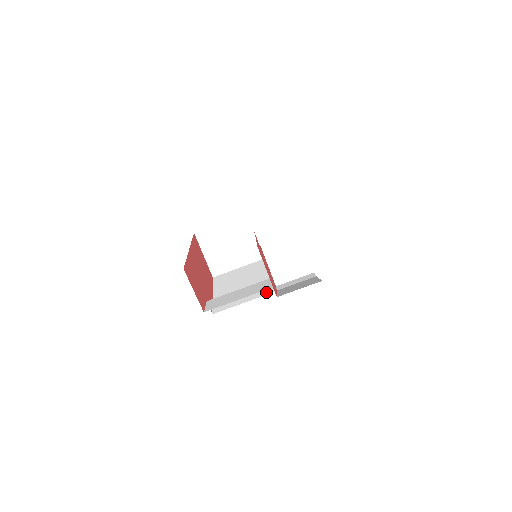
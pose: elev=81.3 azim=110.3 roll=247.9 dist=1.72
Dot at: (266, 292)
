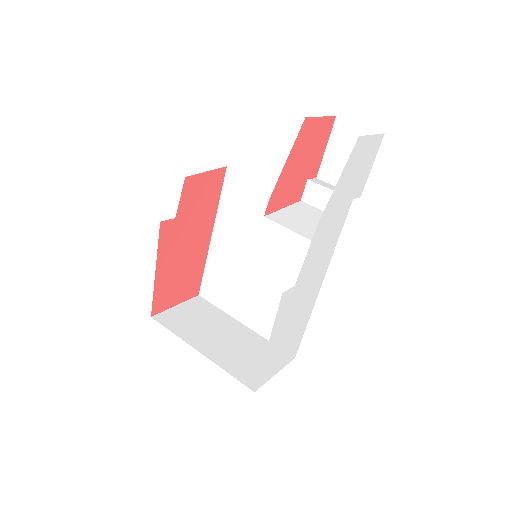
Dot at: occluded
